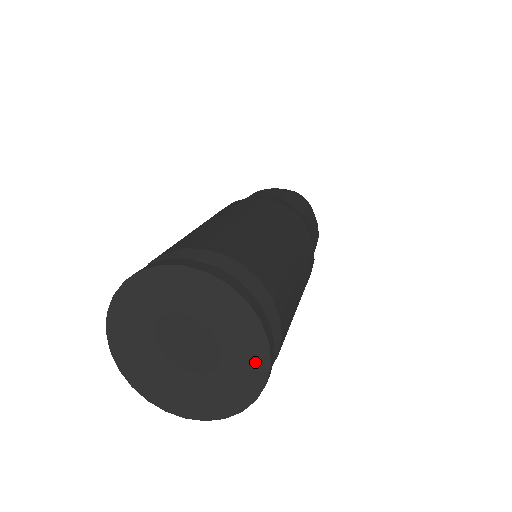
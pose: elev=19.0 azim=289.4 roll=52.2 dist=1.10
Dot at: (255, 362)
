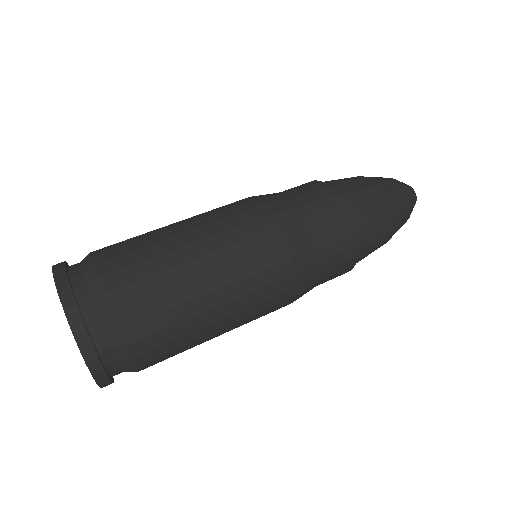
Dot at: occluded
